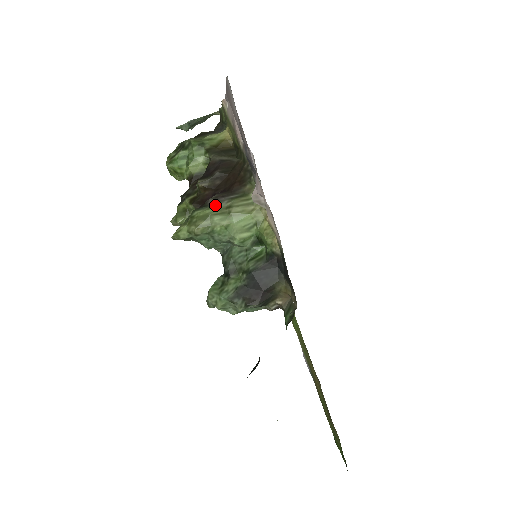
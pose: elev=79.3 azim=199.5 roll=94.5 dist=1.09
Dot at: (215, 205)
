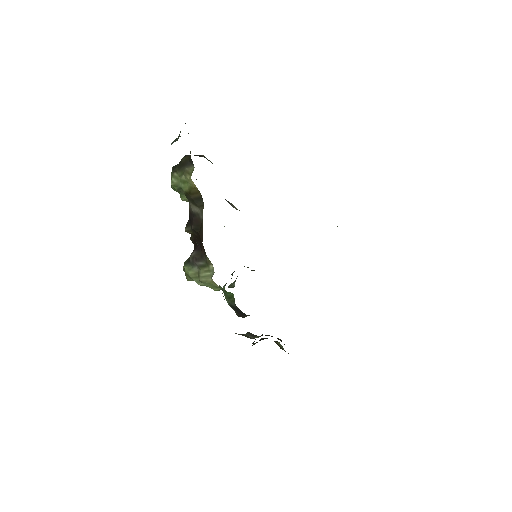
Dot at: (192, 267)
